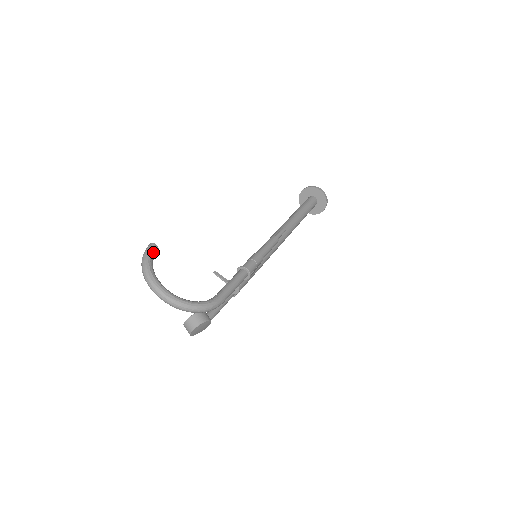
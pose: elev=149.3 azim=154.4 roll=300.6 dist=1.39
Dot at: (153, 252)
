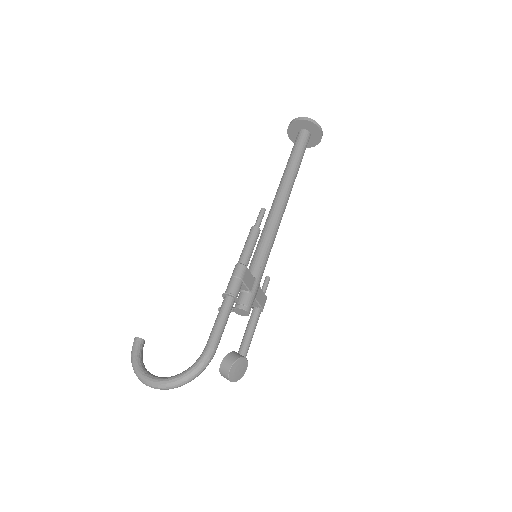
Dot at: (137, 347)
